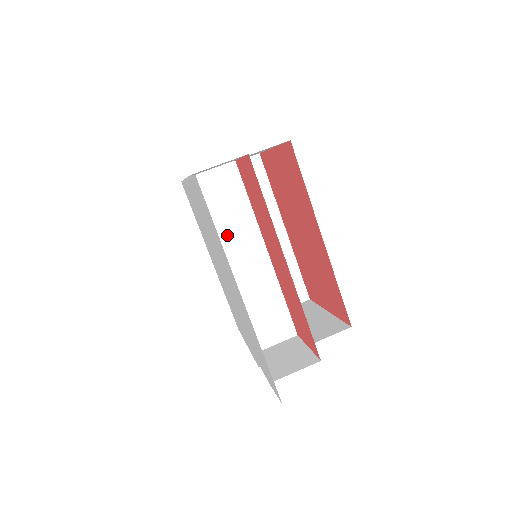
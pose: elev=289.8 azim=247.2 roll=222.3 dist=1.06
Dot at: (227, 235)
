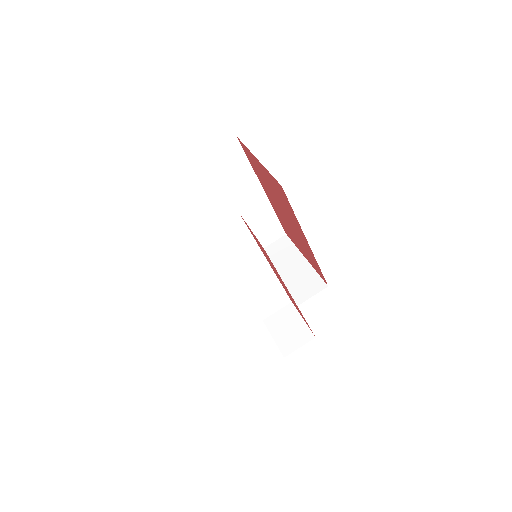
Dot at: (238, 262)
